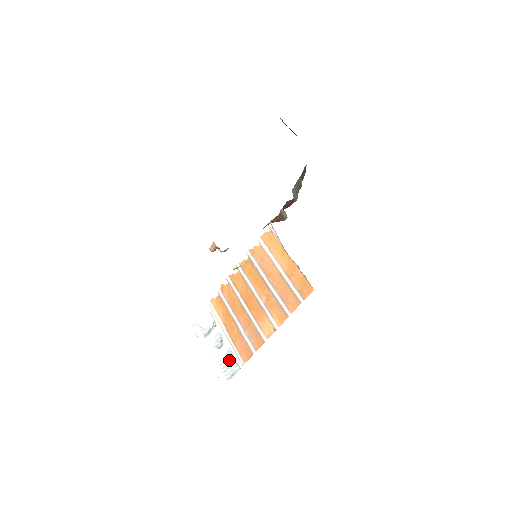
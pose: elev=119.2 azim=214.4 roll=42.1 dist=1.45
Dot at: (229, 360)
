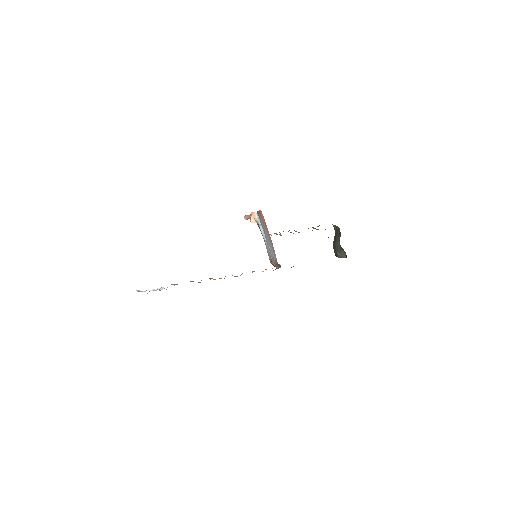
Dot at: occluded
